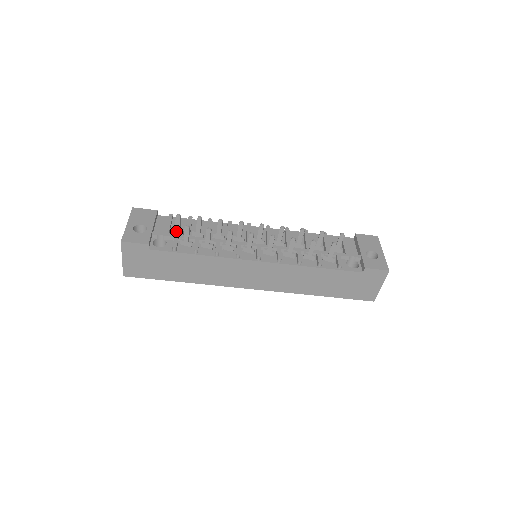
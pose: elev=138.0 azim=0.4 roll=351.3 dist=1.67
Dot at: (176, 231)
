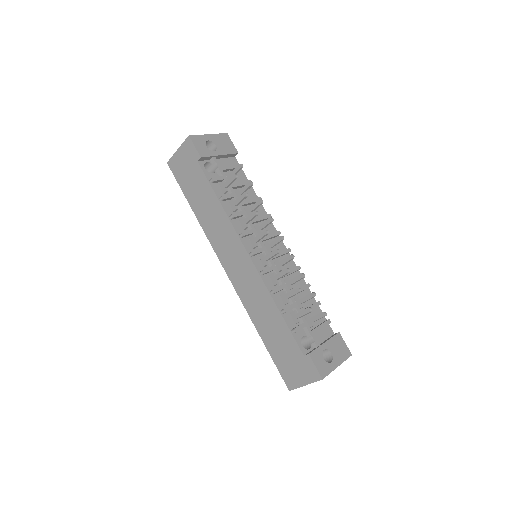
Dot at: (229, 175)
